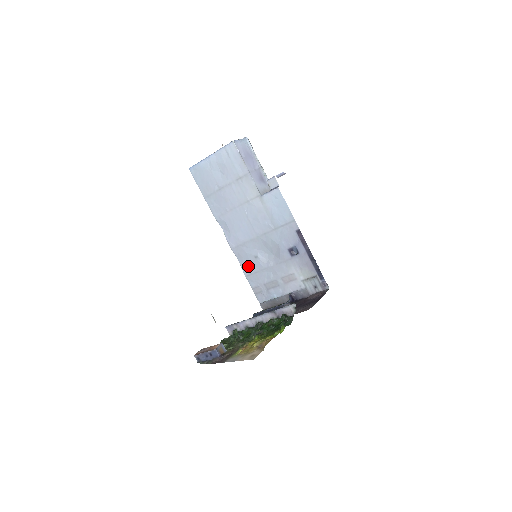
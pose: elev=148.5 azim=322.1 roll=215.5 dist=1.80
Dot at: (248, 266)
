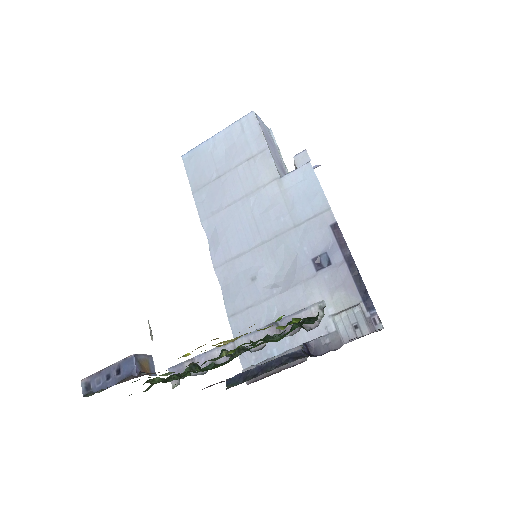
Dot at: (236, 297)
